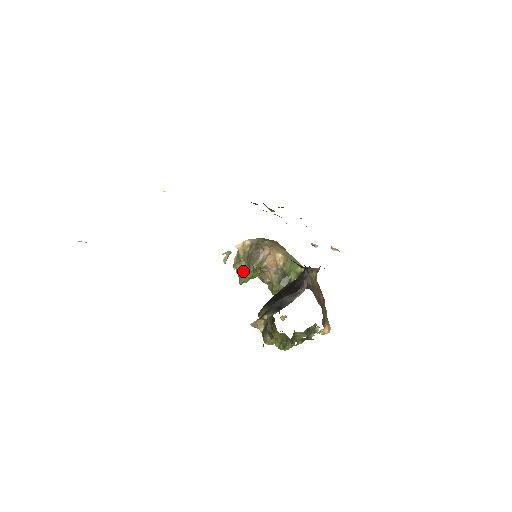
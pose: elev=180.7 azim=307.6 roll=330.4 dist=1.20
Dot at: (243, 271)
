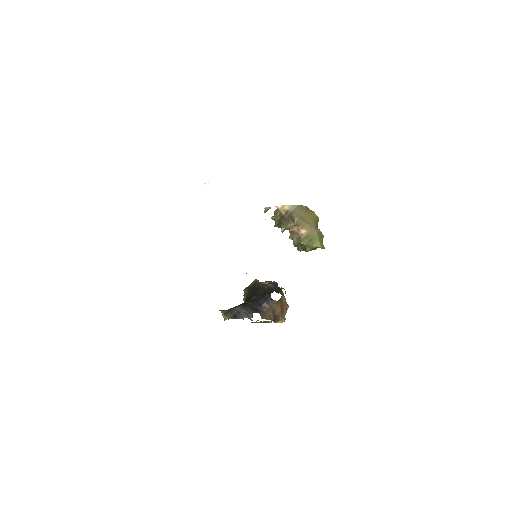
Dot at: (277, 223)
